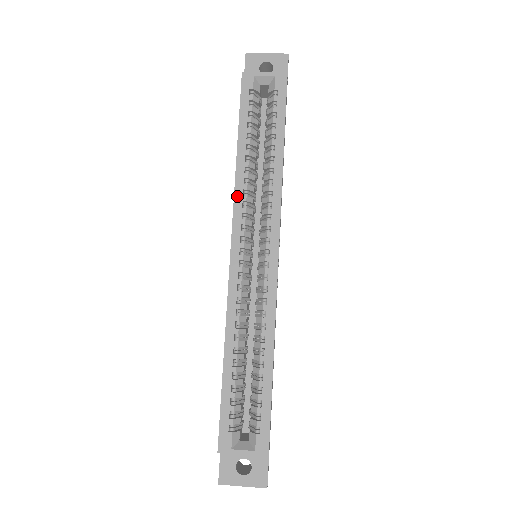
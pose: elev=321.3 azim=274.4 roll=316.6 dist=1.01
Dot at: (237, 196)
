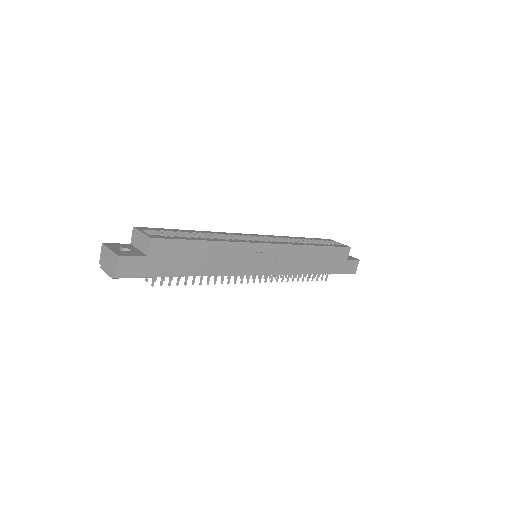
Dot at: (278, 236)
